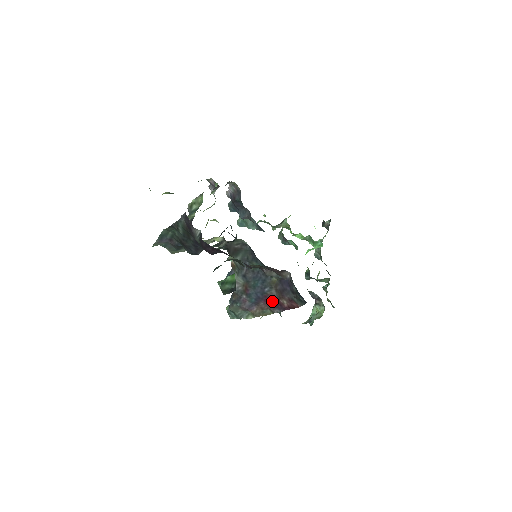
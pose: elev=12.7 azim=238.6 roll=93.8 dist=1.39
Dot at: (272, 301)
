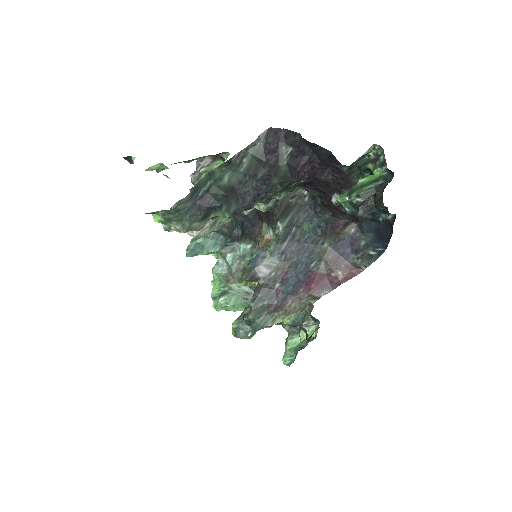
Dot at: (317, 281)
